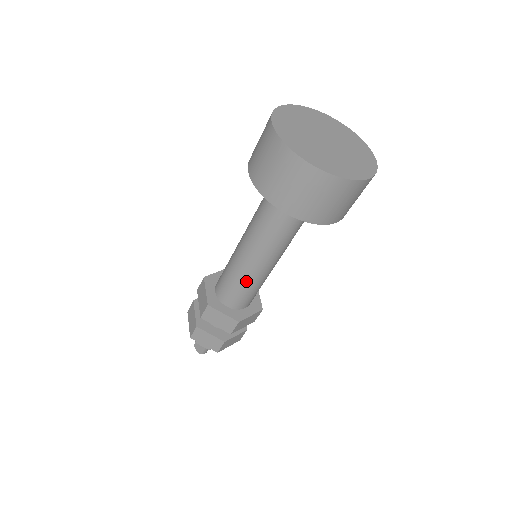
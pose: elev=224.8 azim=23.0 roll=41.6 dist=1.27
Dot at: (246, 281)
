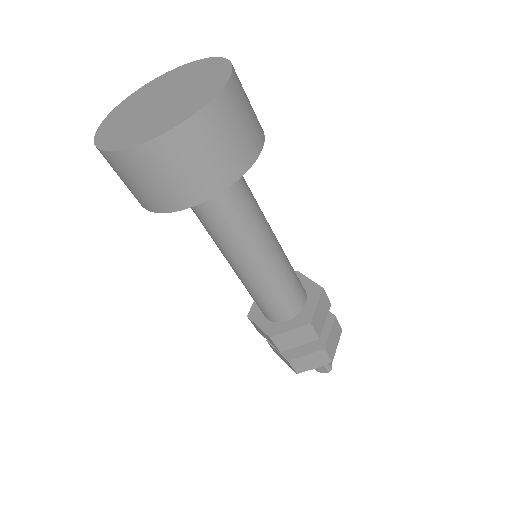
Dot at: (271, 286)
